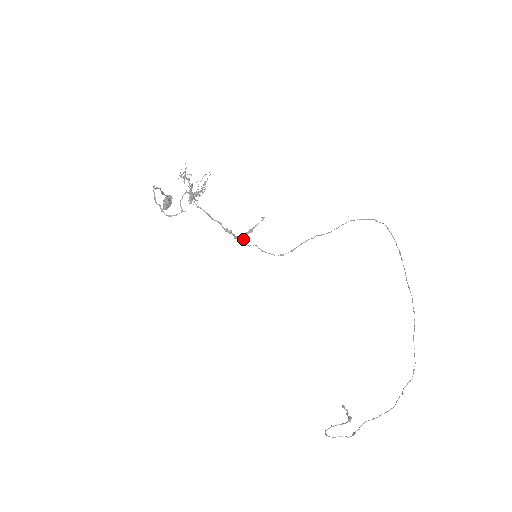
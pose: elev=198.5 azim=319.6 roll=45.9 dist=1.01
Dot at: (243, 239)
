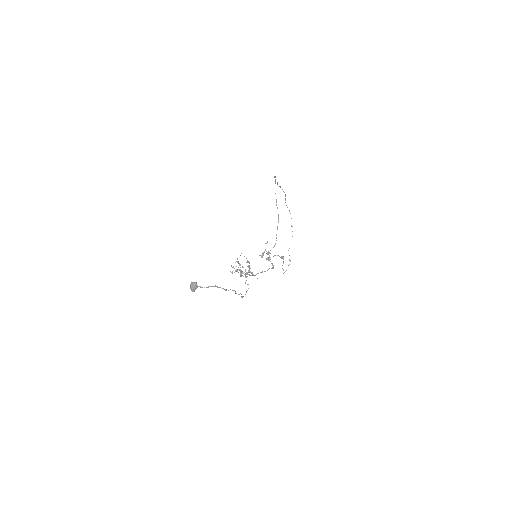
Dot at: occluded
